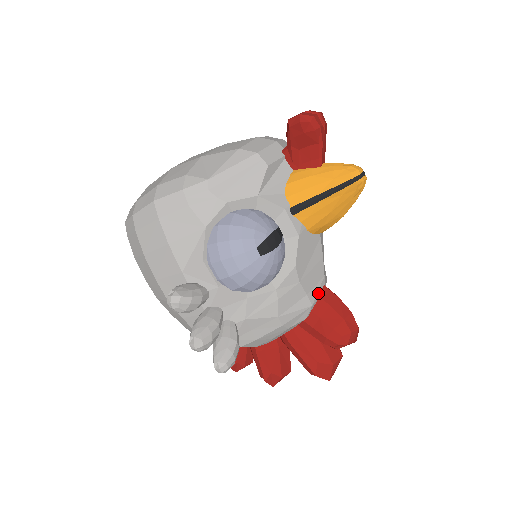
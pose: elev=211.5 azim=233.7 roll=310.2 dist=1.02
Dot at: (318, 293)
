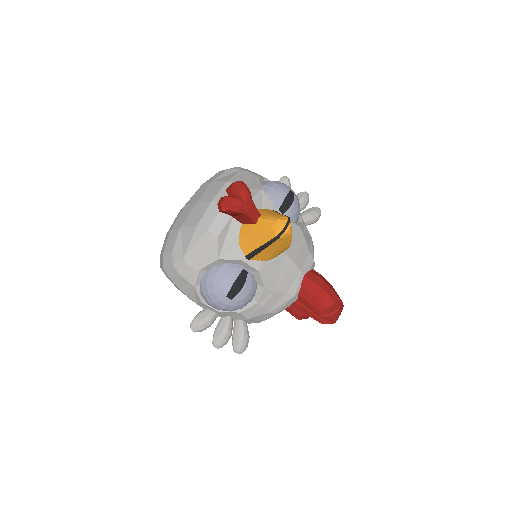
Dot at: (299, 285)
